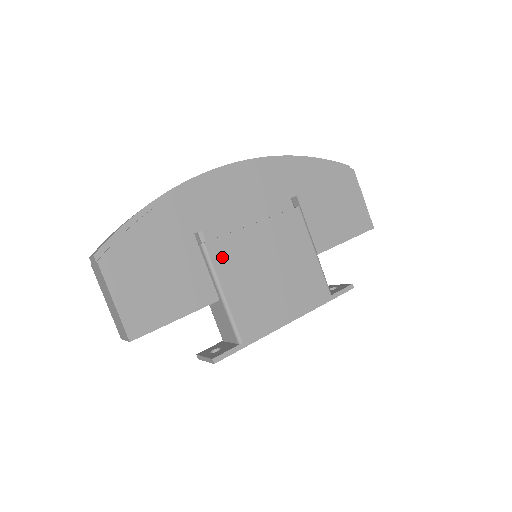
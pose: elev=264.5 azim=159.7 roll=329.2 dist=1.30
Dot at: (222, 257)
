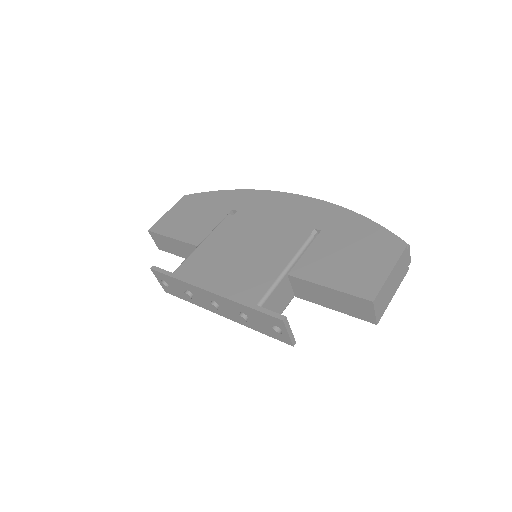
Dot at: (227, 226)
